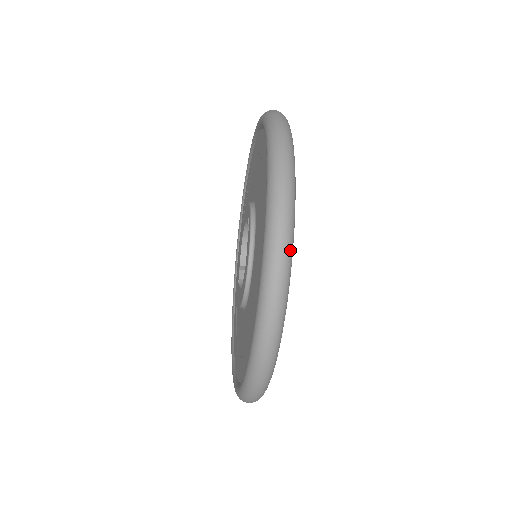
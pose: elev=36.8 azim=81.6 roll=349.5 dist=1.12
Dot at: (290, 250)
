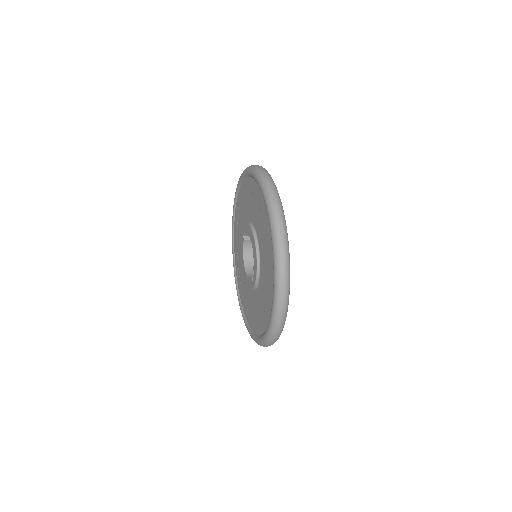
Dot at: occluded
